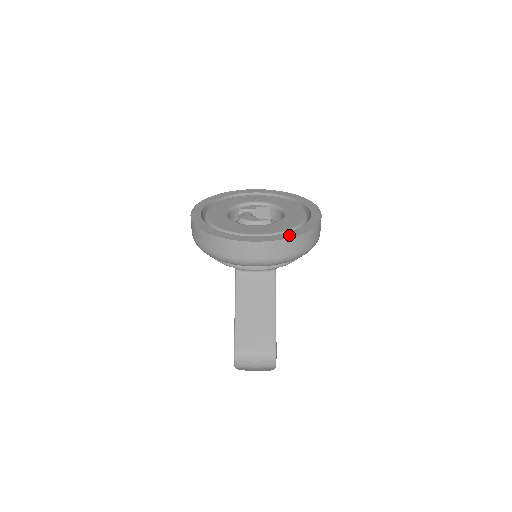
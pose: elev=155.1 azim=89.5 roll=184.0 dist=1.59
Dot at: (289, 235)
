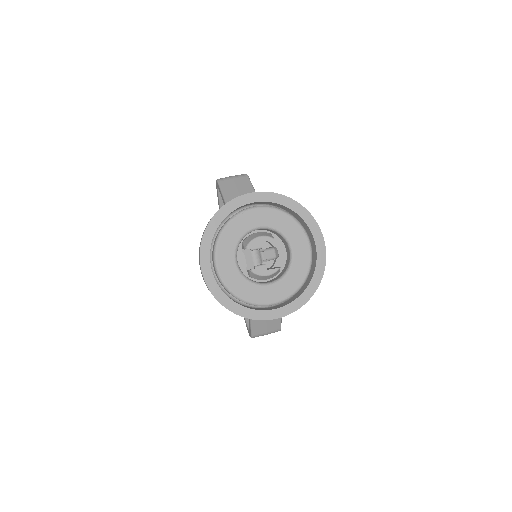
Dot at: (303, 300)
